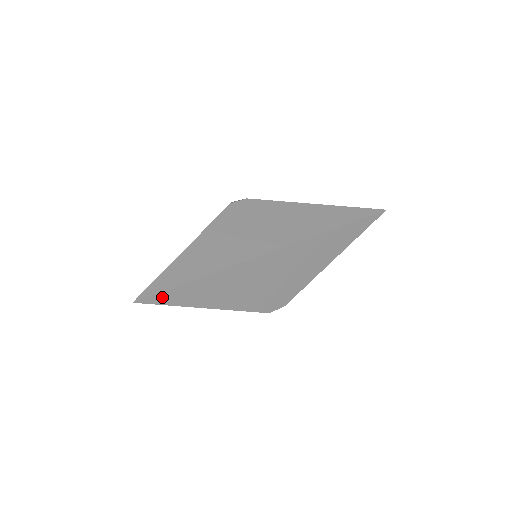
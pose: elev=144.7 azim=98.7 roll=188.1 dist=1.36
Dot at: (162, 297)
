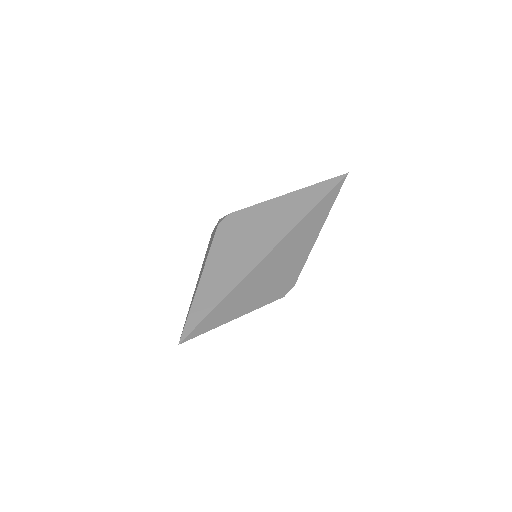
Dot at: (198, 330)
